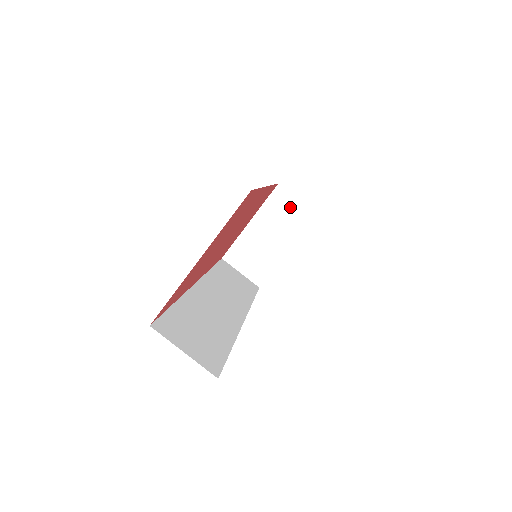
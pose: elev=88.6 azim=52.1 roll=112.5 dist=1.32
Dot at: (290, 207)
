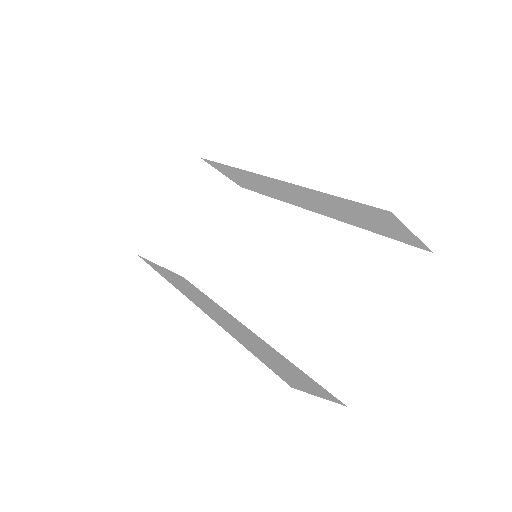
Dot at: (213, 183)
